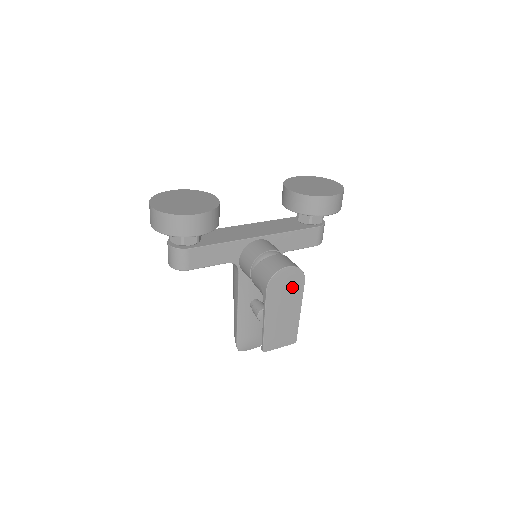
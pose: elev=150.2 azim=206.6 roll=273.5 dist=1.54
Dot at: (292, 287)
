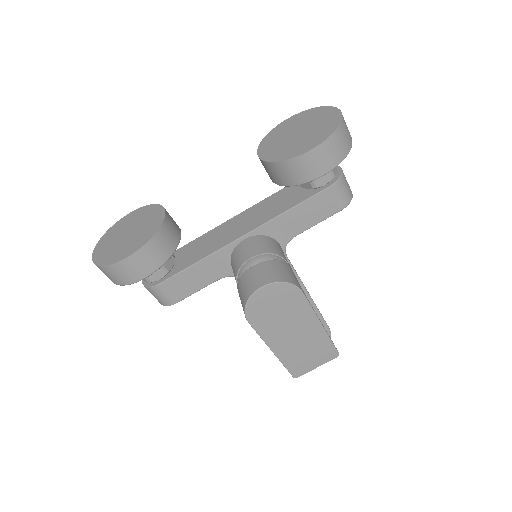
Dot at: (286, 305)
